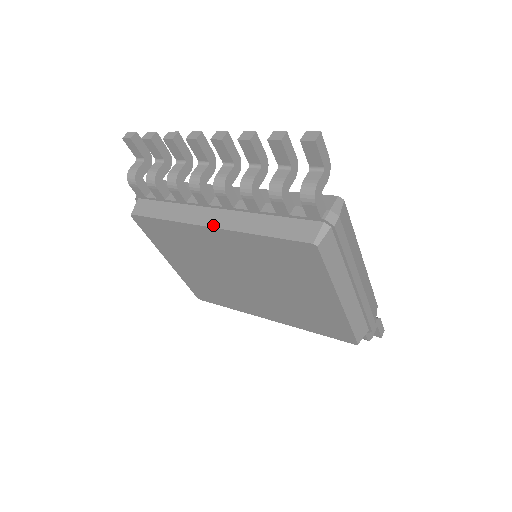
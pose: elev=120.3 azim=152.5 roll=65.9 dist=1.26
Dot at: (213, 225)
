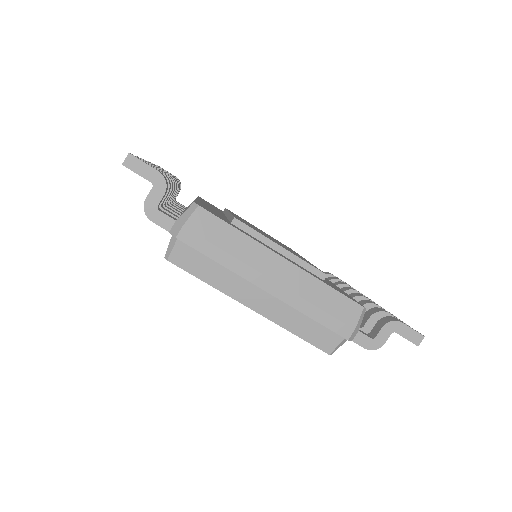
Dot at: occluded
